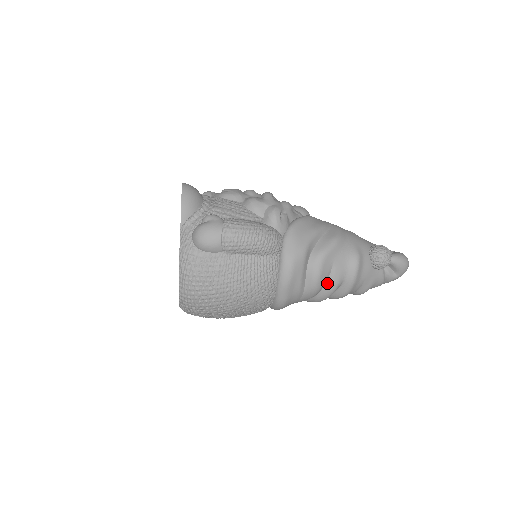
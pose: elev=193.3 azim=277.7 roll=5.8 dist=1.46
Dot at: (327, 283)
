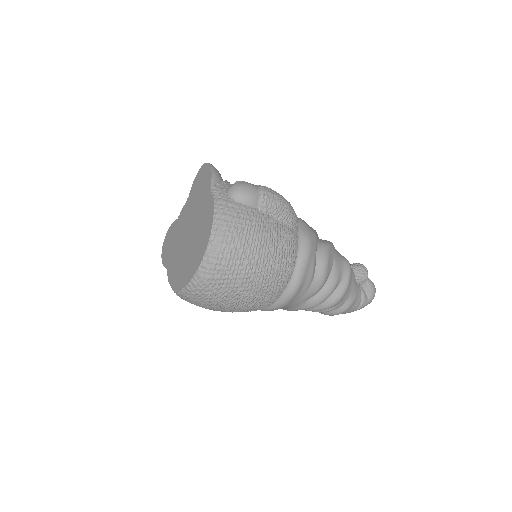
Dot at: (330, 277)
